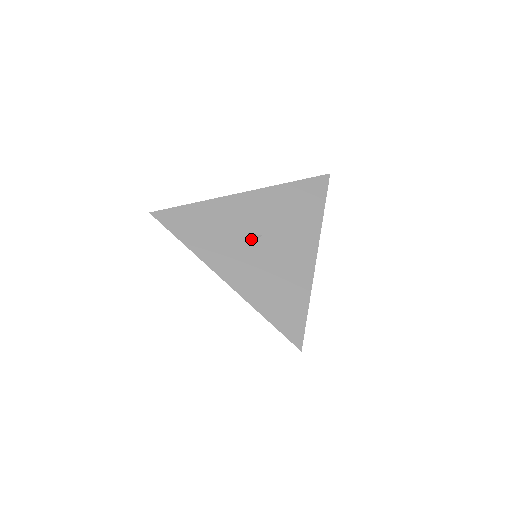
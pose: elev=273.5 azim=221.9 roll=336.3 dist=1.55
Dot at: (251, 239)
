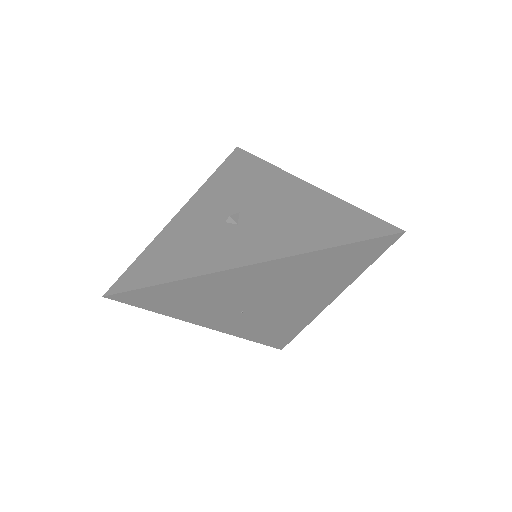
Dot at: (233, 221)
